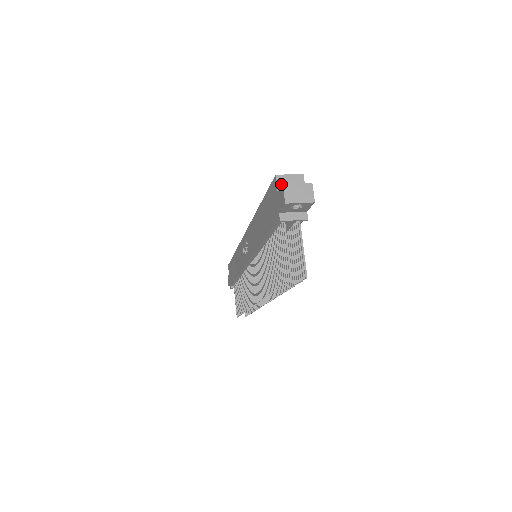
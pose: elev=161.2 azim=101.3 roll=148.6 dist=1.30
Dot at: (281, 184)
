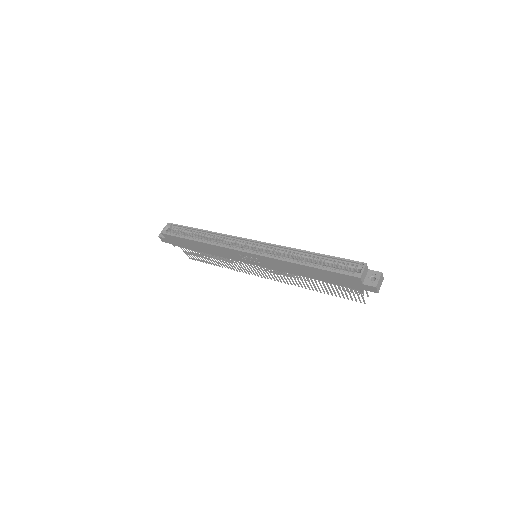
Dot at: (363, 279)
